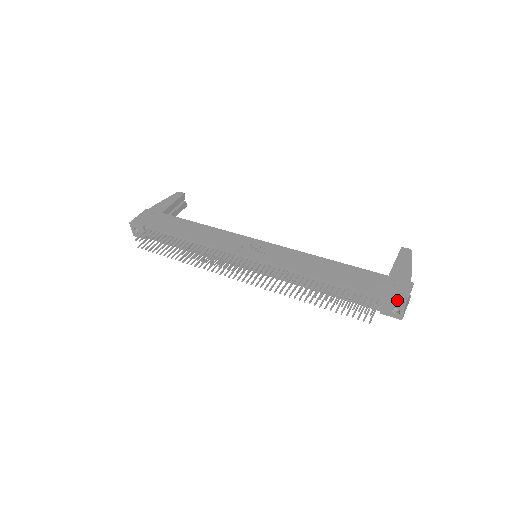
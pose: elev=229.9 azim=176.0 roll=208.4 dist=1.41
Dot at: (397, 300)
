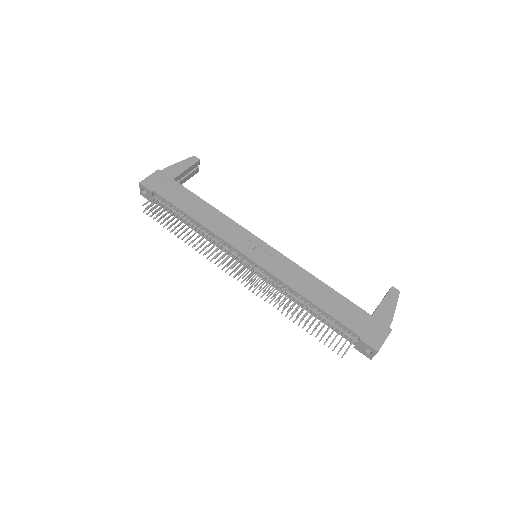
Dot at: (373, 345)
